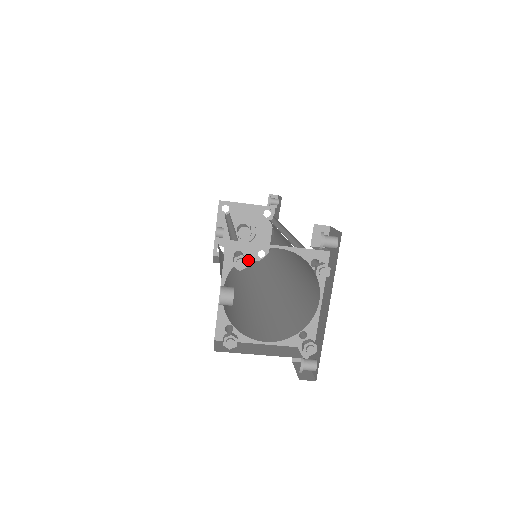
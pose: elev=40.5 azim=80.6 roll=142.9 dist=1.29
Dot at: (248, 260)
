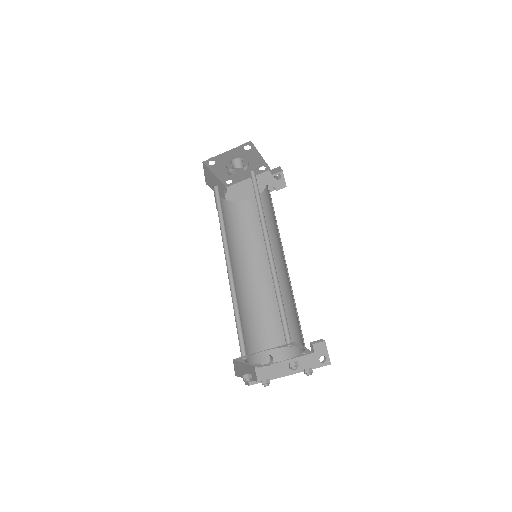
Dot at: (219, 181)
